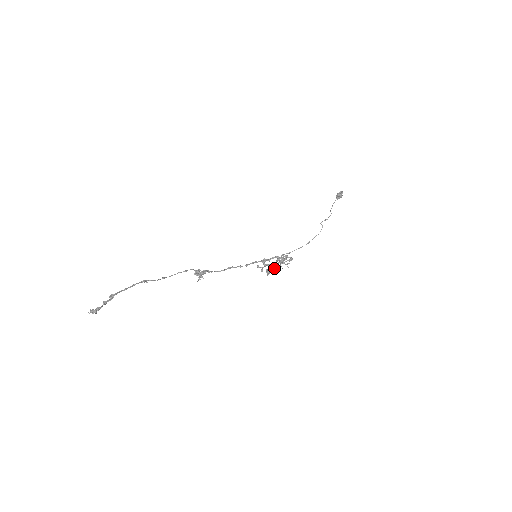
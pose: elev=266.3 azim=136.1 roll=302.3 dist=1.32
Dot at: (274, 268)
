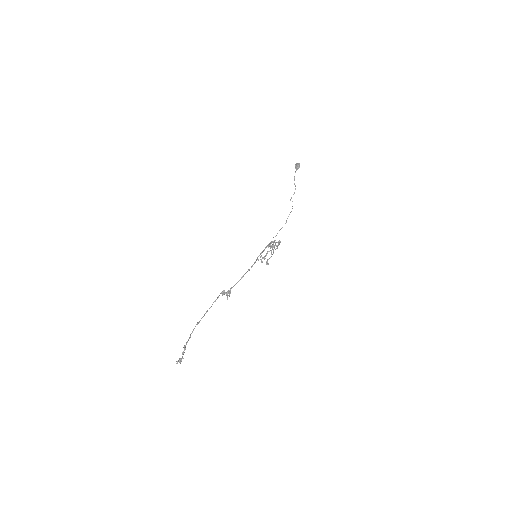
Dot at: (270, 257)
